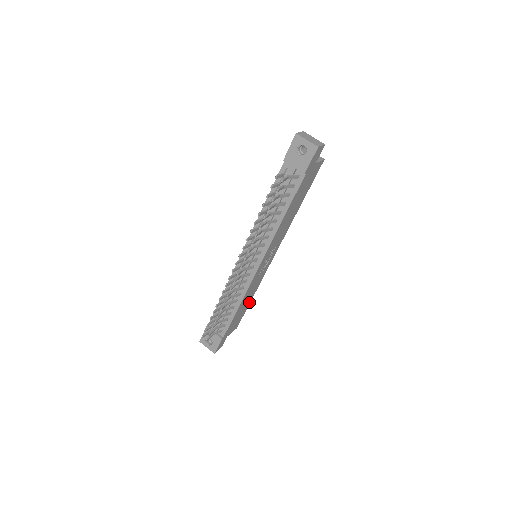
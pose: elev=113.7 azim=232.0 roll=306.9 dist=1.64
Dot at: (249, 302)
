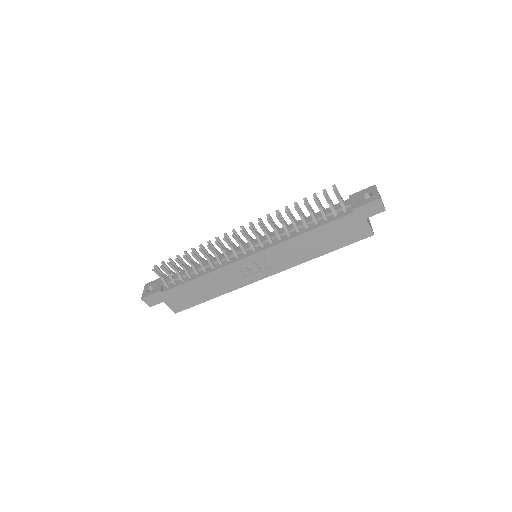
Dot at: (208, 298)
